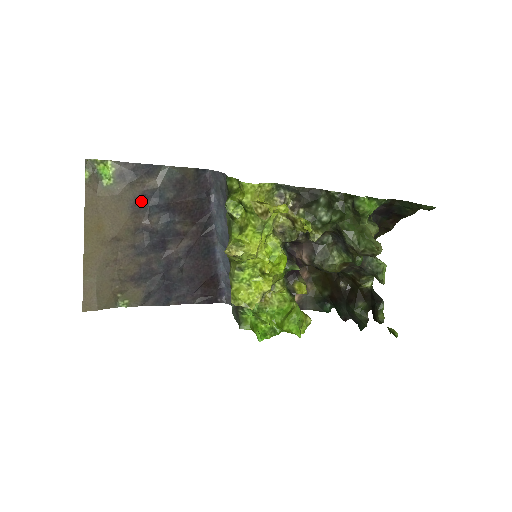
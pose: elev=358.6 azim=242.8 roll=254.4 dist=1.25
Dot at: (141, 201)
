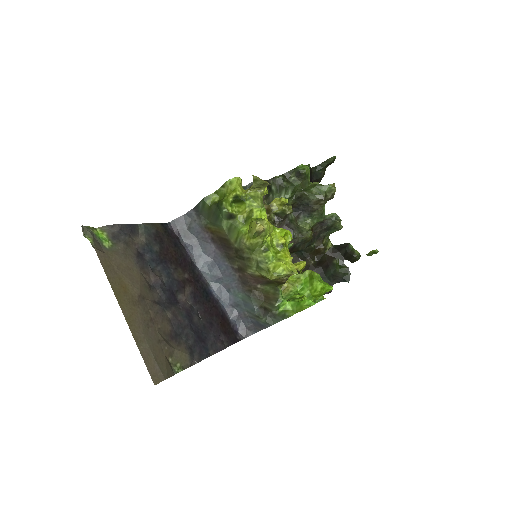
Dot at: (140, 258)
